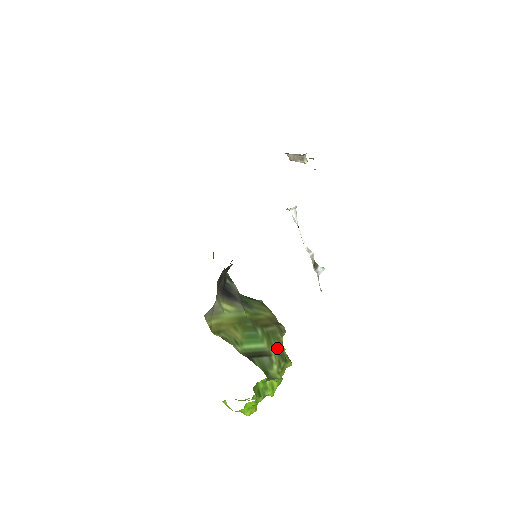
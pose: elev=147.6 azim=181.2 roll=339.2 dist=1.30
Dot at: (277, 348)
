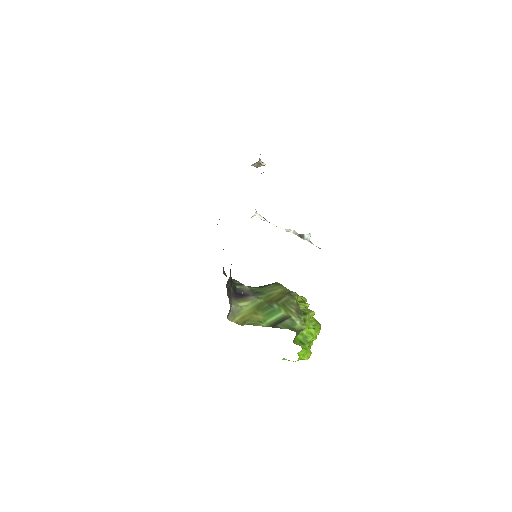
Dot at: (294, 310)
